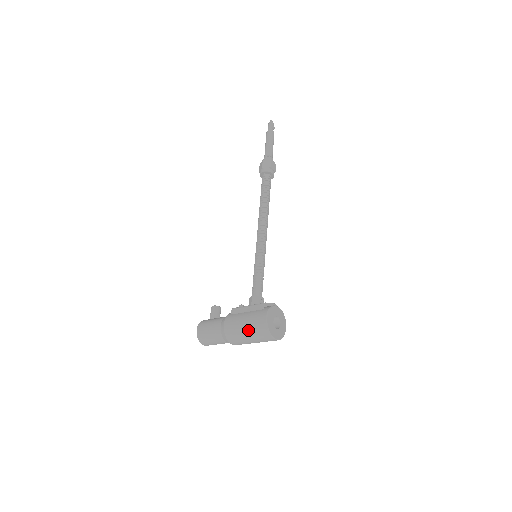
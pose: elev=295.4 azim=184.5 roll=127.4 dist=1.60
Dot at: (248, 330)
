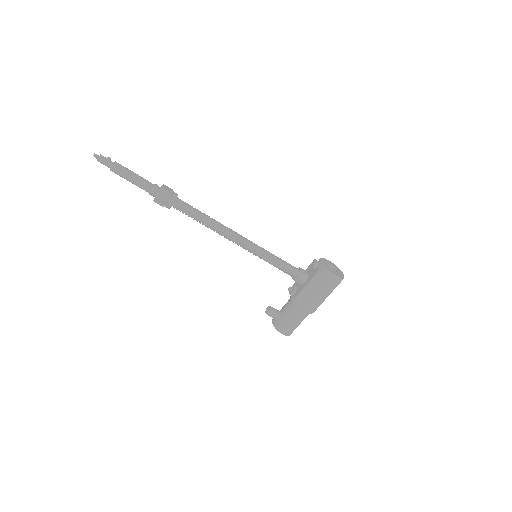
Dot at: (328, 294)
